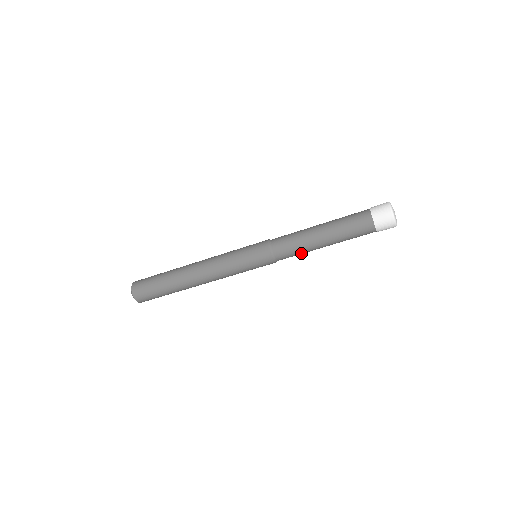
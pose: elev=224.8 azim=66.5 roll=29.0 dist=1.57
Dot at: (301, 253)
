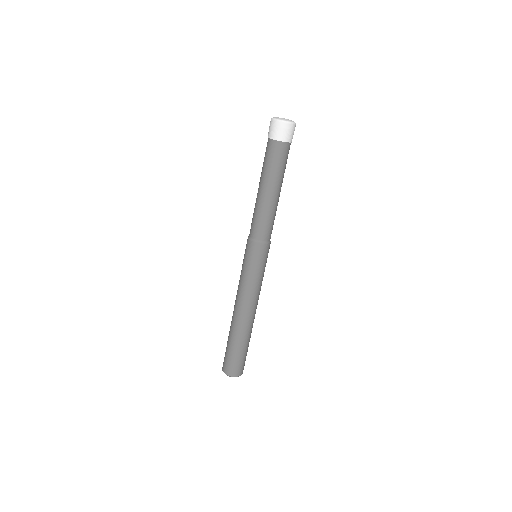
Dot at: (261, 216)
